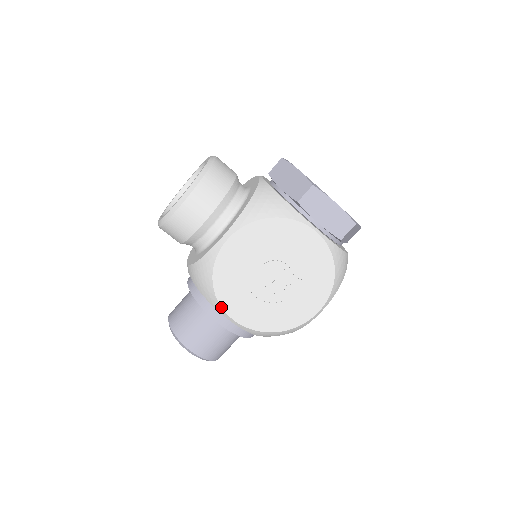
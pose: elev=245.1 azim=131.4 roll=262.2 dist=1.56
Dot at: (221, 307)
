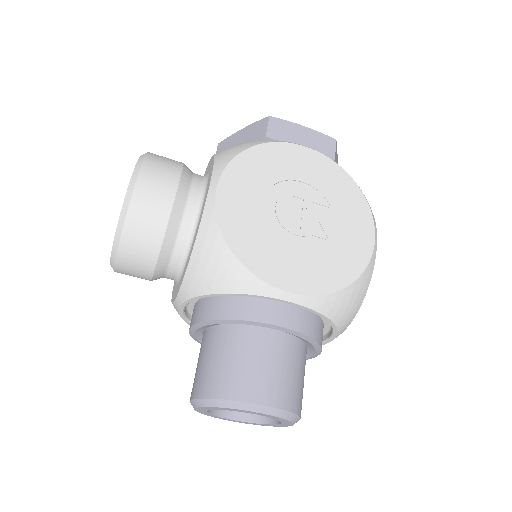
Dot at: (261, 280)
